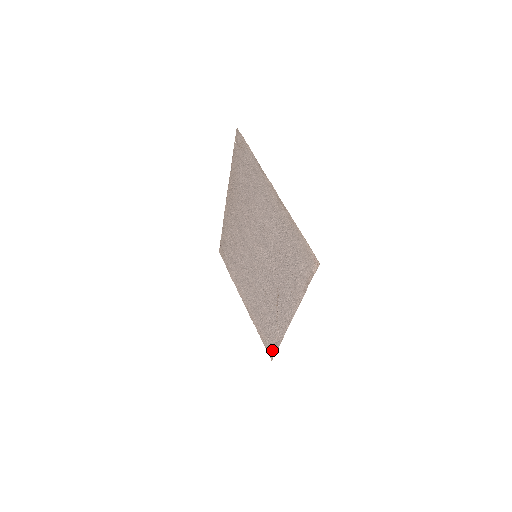
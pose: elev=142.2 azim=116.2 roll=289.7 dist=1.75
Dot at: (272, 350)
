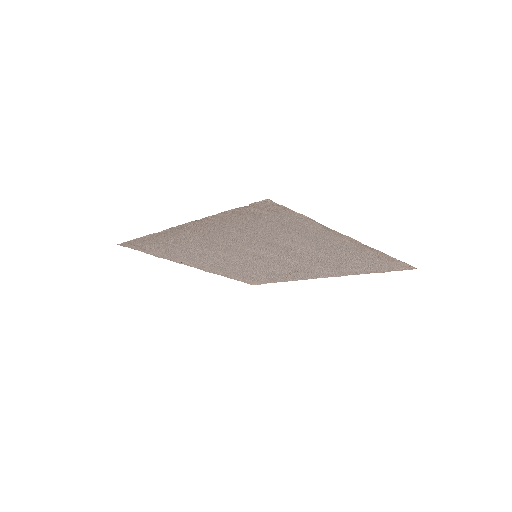
Dot at: (258, 283)
